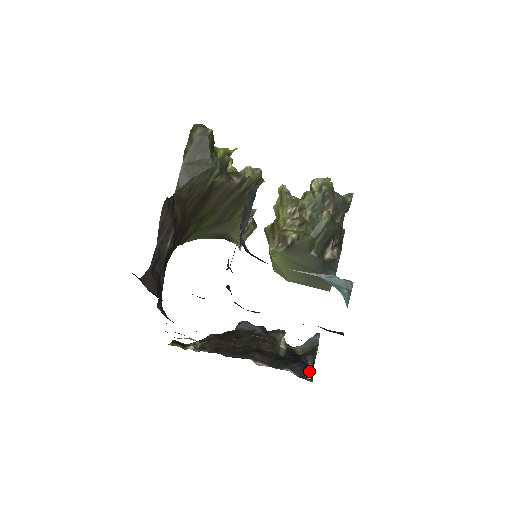
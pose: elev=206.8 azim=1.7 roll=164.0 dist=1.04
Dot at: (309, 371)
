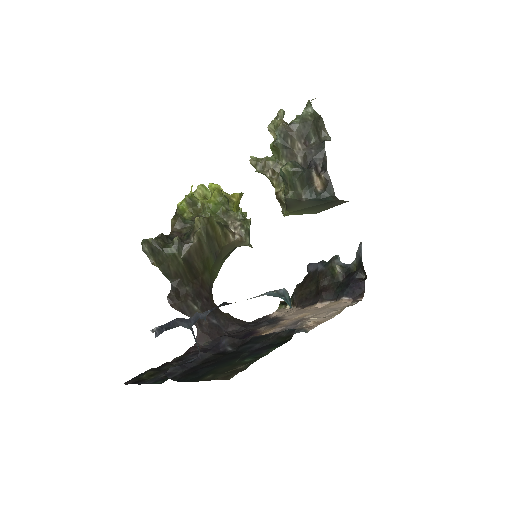
Dot at: (360, 287)
